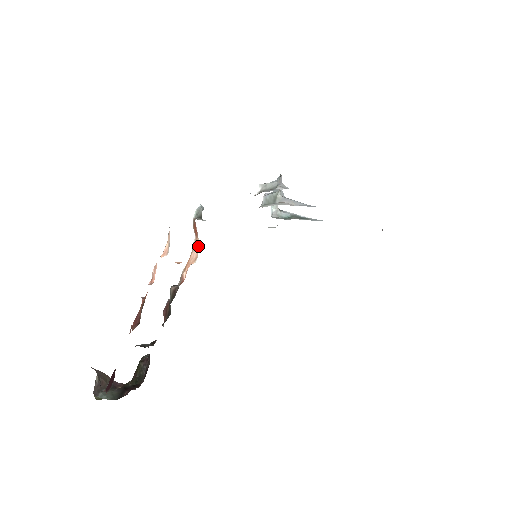
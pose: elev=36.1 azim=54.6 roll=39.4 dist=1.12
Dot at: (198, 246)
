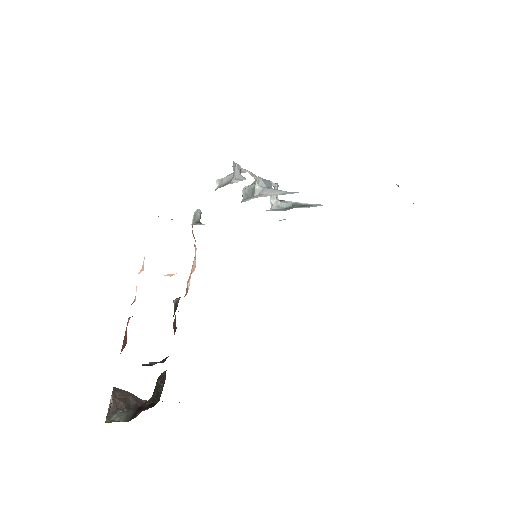
Dot at: (195, 254)
